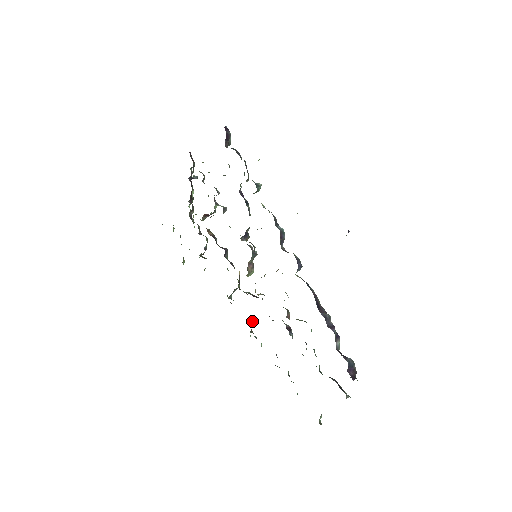
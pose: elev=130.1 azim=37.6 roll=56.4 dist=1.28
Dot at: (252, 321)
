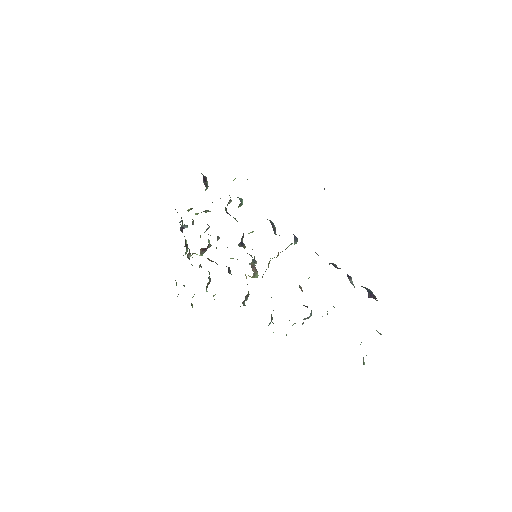
Dot at: occluded
